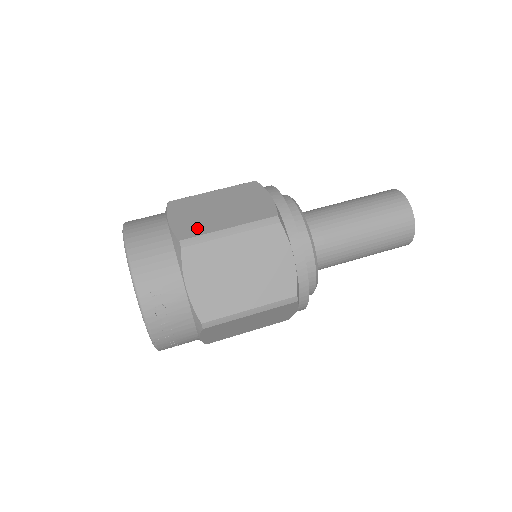
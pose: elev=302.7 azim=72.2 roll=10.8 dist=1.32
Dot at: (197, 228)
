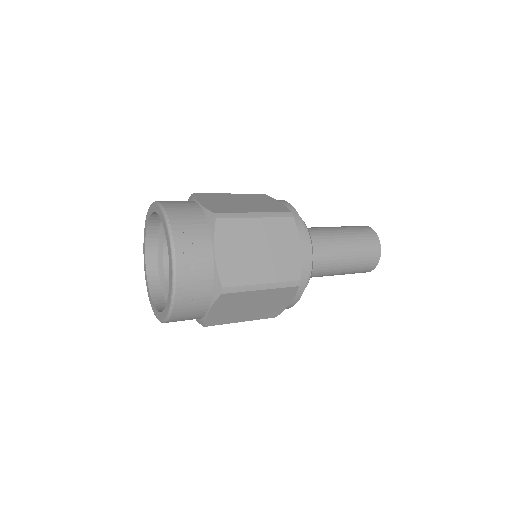
Dot at: occluded
